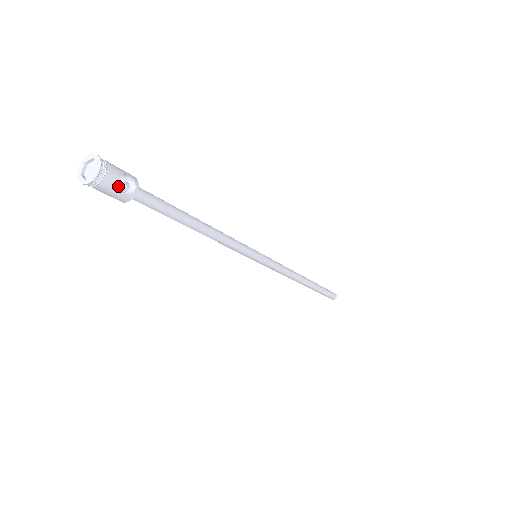
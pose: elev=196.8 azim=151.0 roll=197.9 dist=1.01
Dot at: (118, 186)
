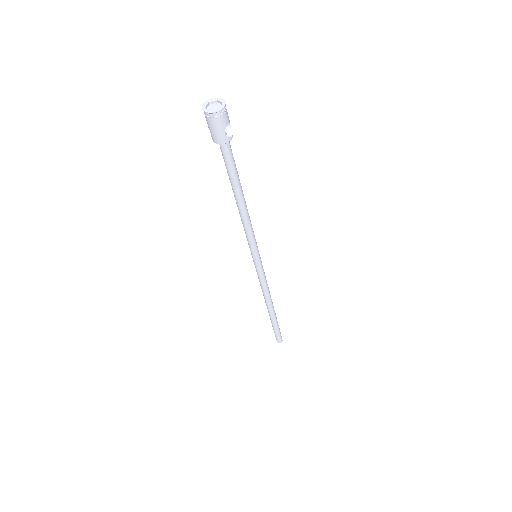
Dot at: occluded
